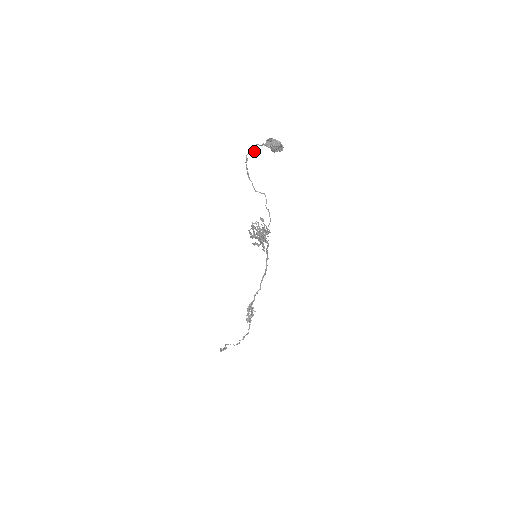
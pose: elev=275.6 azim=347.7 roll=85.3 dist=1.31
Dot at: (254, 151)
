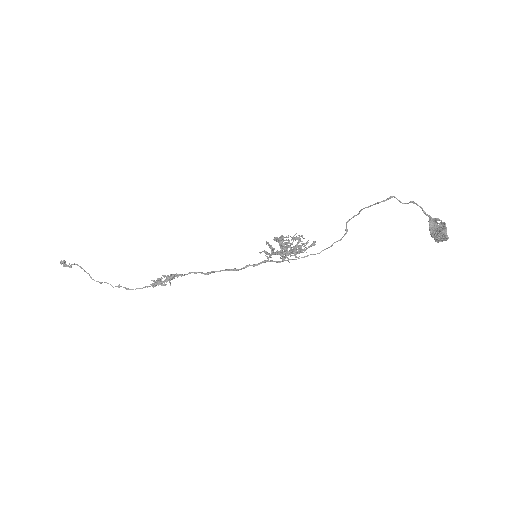
Dot at: (404, 203)
